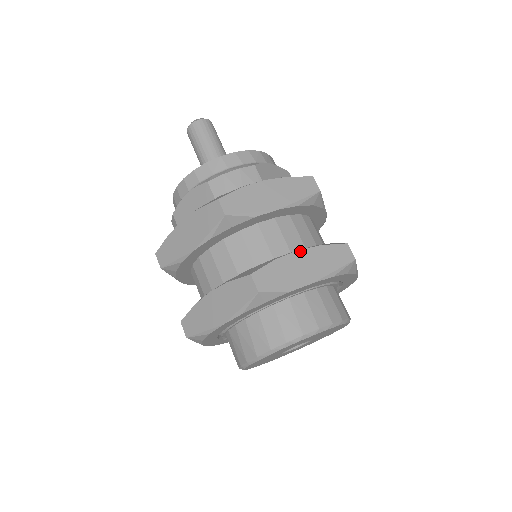
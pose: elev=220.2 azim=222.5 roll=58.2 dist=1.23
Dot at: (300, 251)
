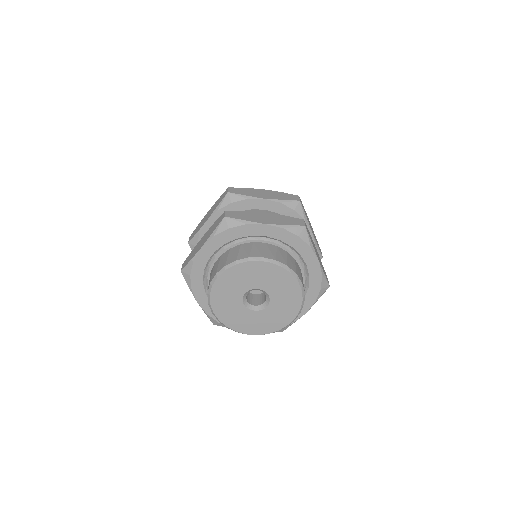
Dot at: (316, 249)
